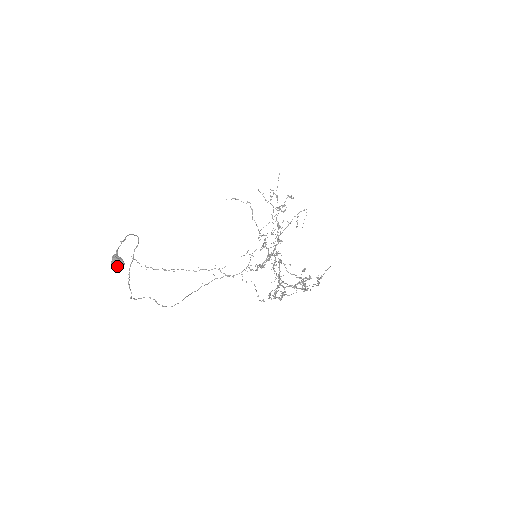
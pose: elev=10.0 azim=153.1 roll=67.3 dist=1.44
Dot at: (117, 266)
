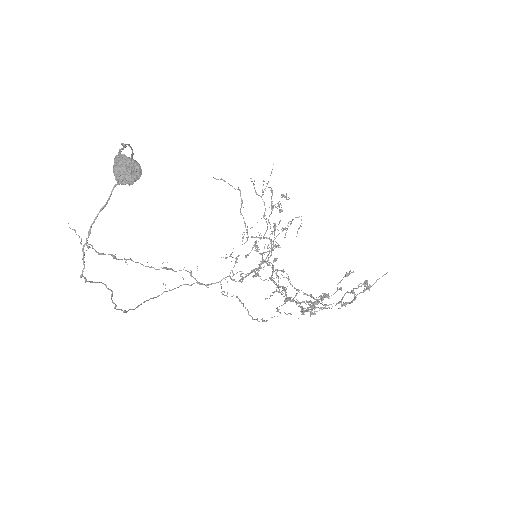
Dot at: (128, 172)
